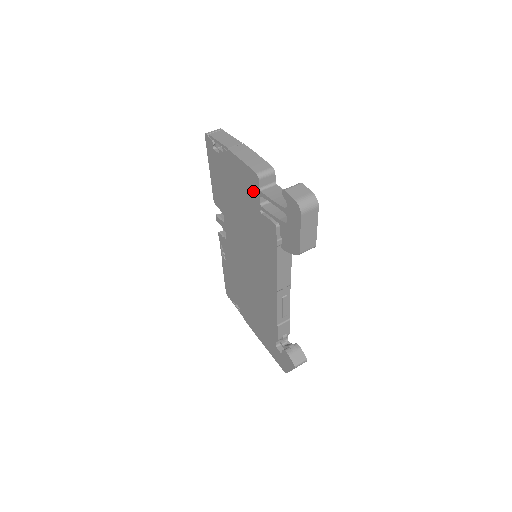
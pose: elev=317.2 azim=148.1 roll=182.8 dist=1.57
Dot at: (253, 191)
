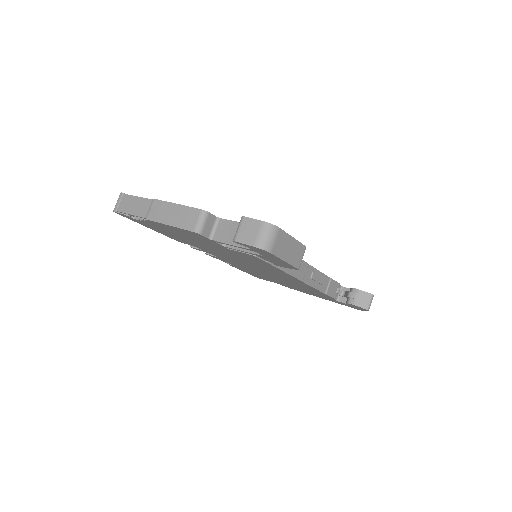
Dot at: (205, 240)
